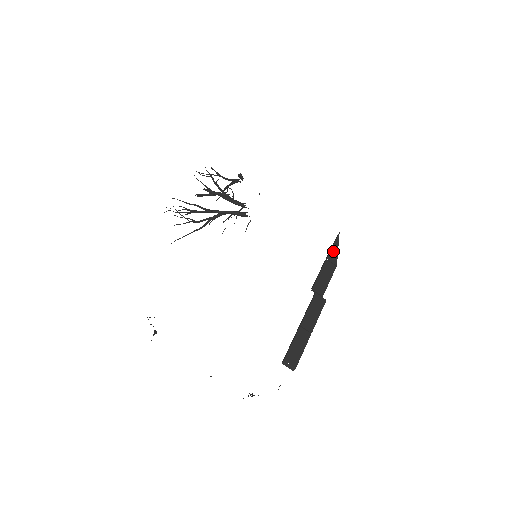
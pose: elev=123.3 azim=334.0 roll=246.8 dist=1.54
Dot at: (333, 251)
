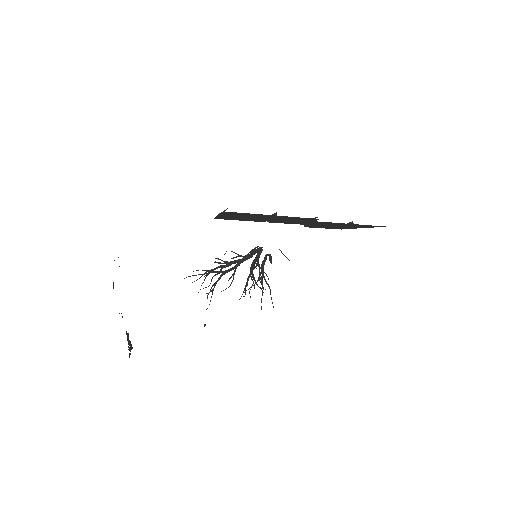
Dot at: occluded
